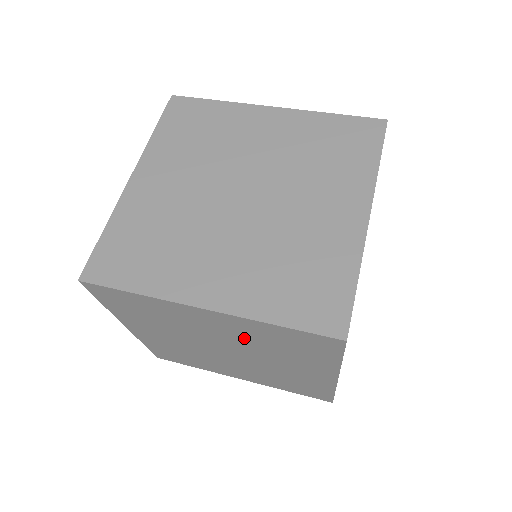
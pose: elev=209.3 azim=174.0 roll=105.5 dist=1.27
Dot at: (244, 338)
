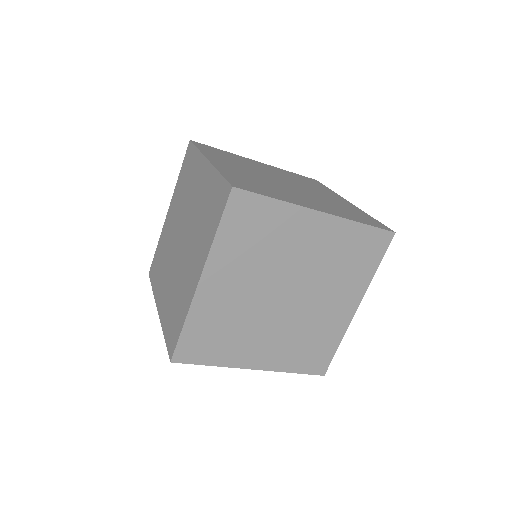
Dot at: occluded
